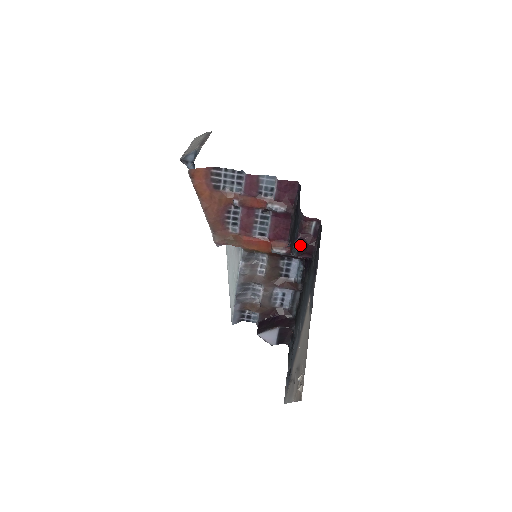
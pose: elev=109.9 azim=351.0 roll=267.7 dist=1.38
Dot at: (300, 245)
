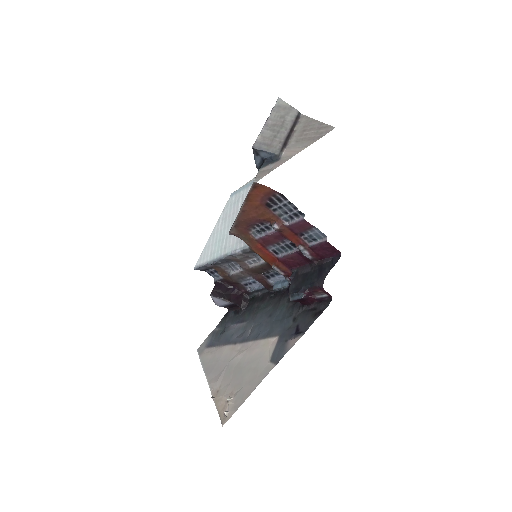
Dot at: (301, 299)
